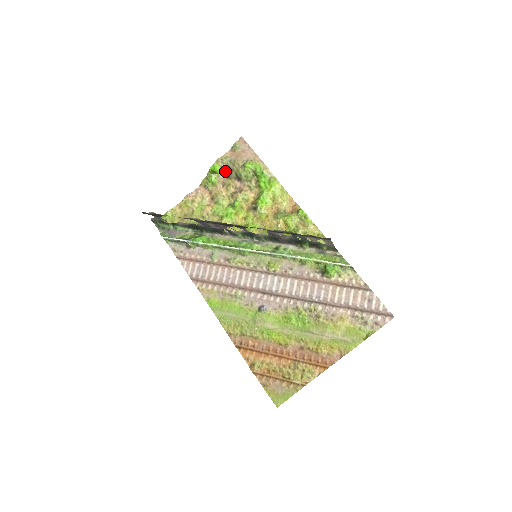
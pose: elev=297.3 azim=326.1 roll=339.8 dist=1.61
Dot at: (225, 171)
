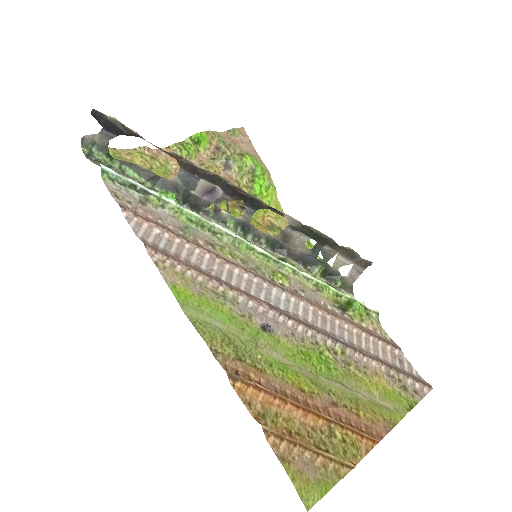
Dot at: (211, 149)
